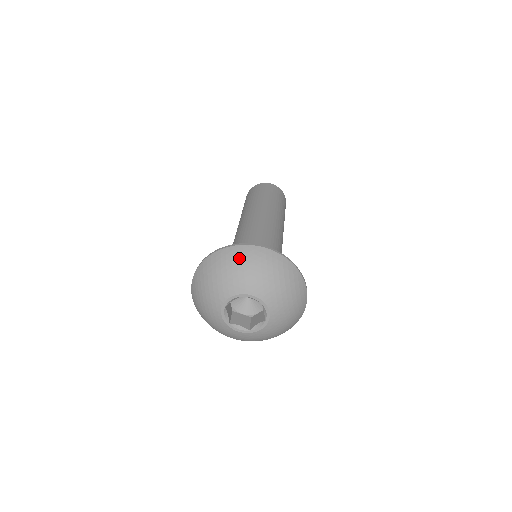
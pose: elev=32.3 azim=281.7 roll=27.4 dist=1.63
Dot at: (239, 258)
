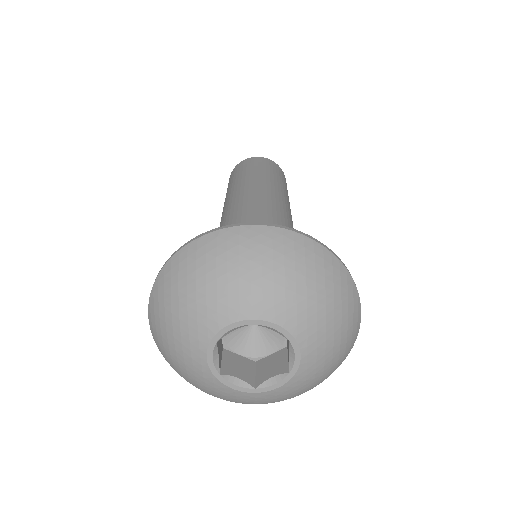
Dot at: (254, 249)
